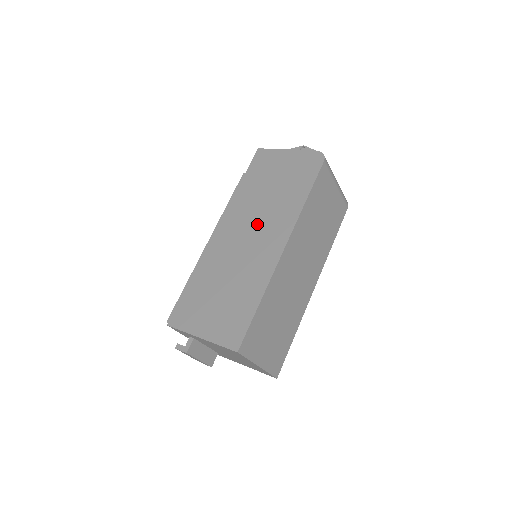
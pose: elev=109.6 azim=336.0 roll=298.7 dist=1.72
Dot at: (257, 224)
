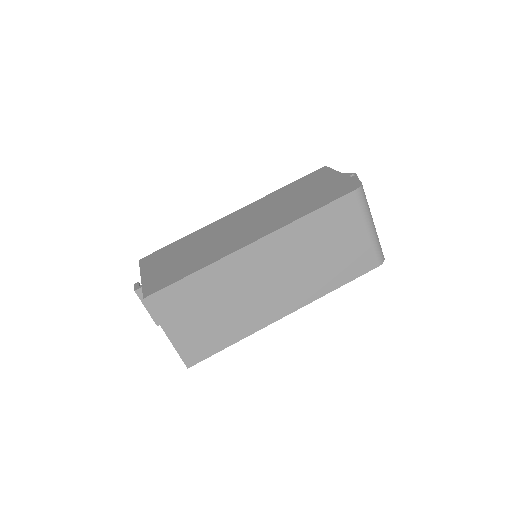
Dot at: (259, 218)
